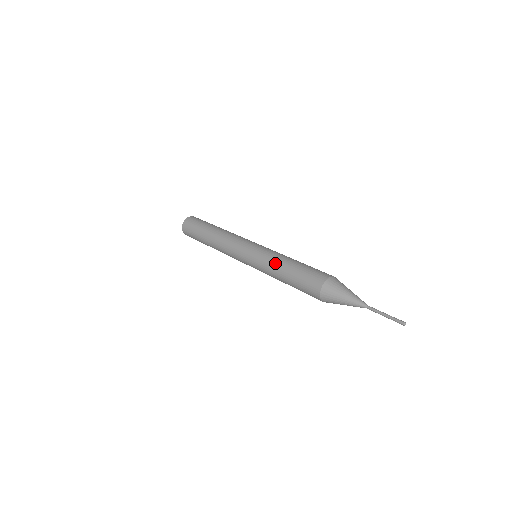
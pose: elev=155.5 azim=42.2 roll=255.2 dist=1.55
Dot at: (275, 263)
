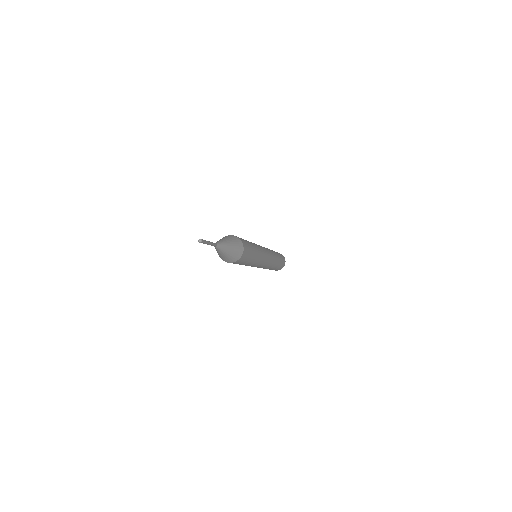
Dot at: occluded
